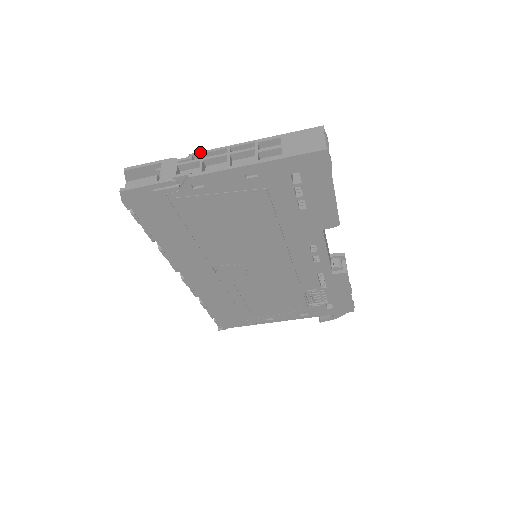
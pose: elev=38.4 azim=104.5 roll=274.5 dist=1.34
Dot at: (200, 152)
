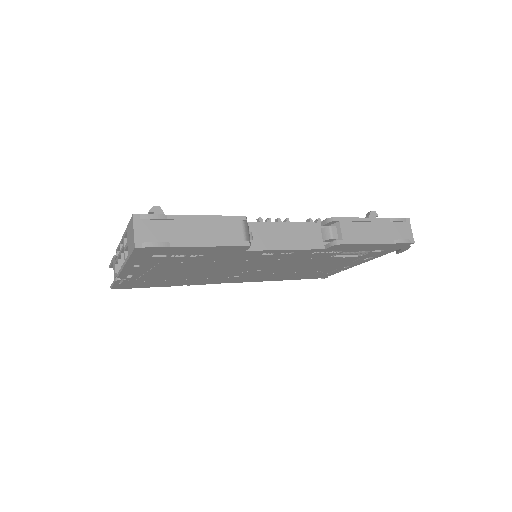
Dot at: (116, 250)
